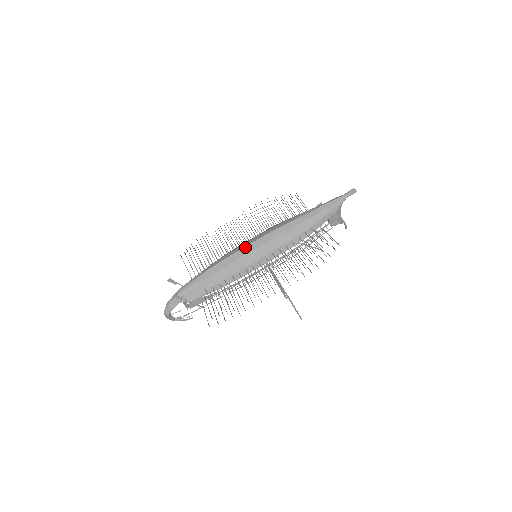
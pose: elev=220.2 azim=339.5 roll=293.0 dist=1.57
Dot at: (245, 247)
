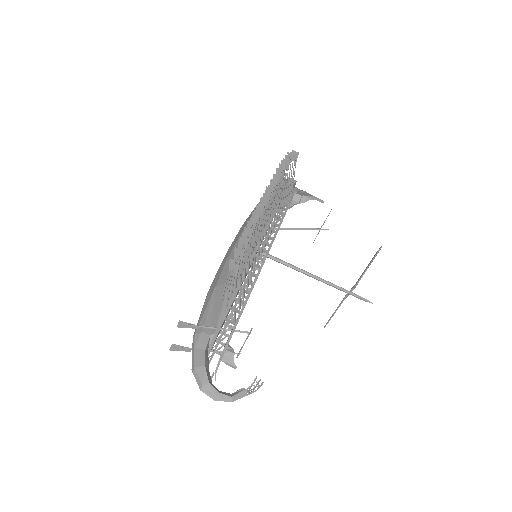
Dot at: (229, 248)
